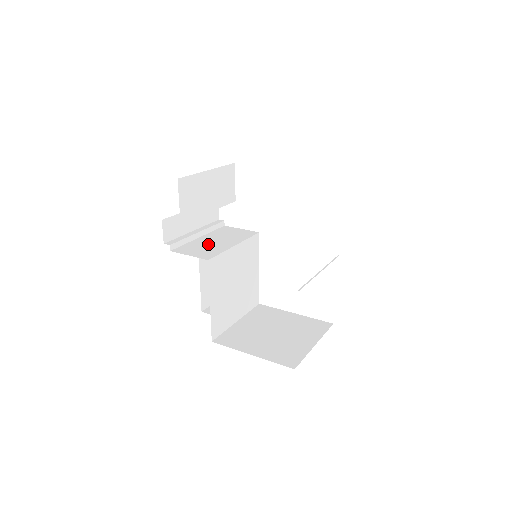
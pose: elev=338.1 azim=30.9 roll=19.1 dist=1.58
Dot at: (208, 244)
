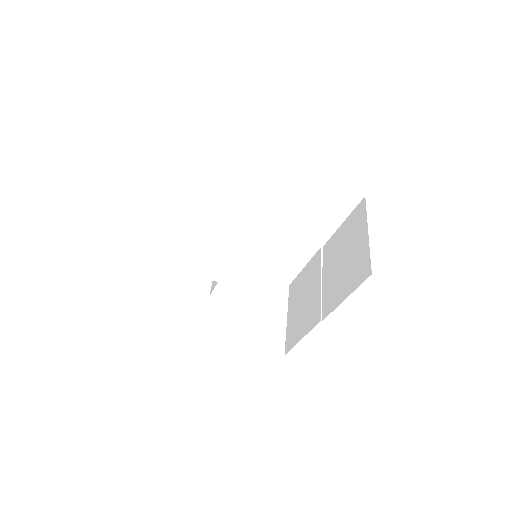
Dot at: (211, 248)
